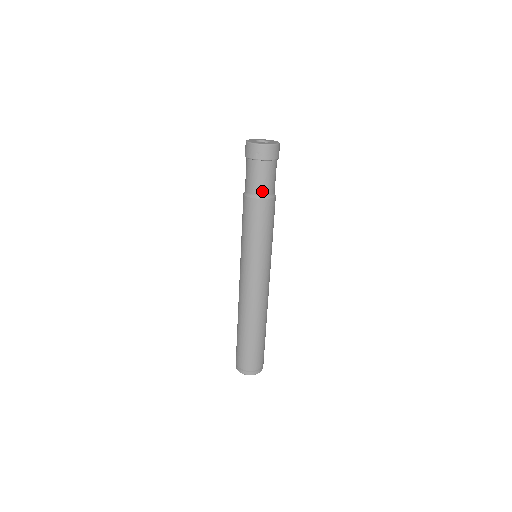
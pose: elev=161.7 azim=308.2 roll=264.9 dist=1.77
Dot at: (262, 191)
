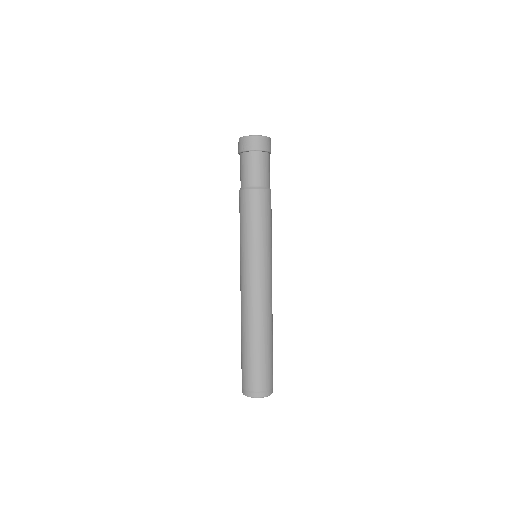
Dot at: (249, 182)
